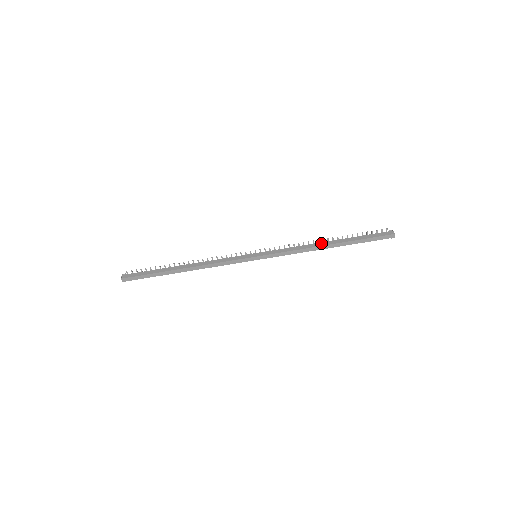
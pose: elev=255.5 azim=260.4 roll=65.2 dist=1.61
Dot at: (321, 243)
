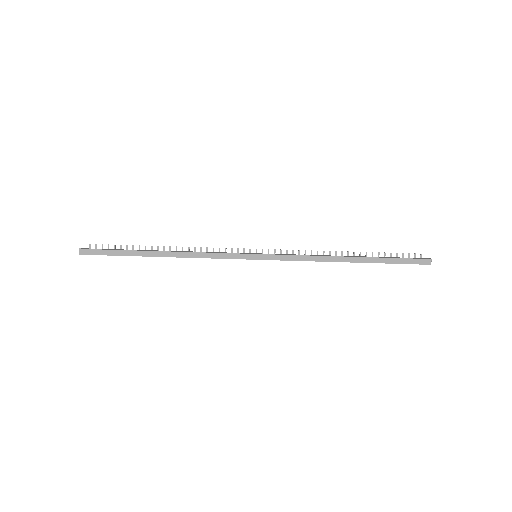
Dot at: occluded
